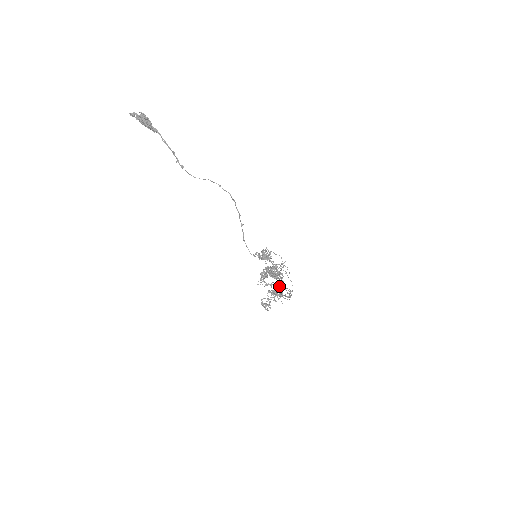
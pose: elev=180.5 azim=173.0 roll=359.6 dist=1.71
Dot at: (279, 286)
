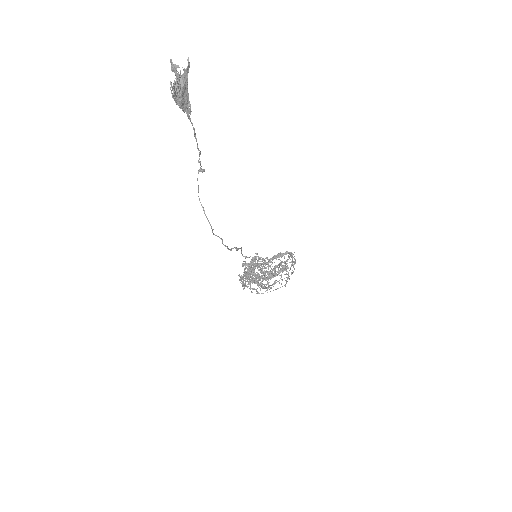
Dot at: (263, 278)
